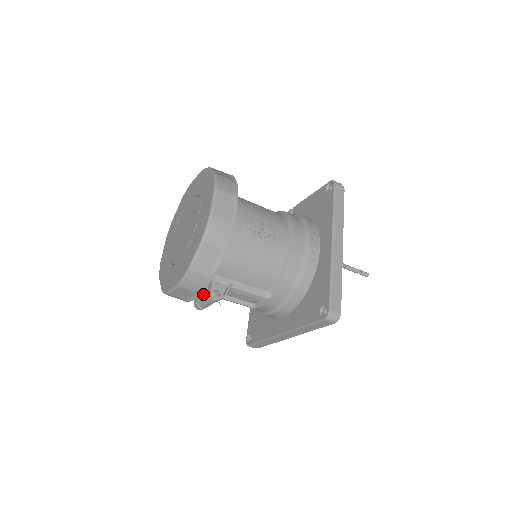
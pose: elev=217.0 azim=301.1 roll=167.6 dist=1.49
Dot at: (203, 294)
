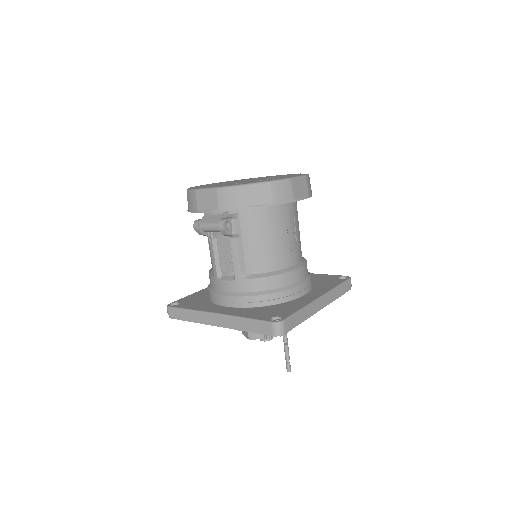
Dot at: (217, 217)
